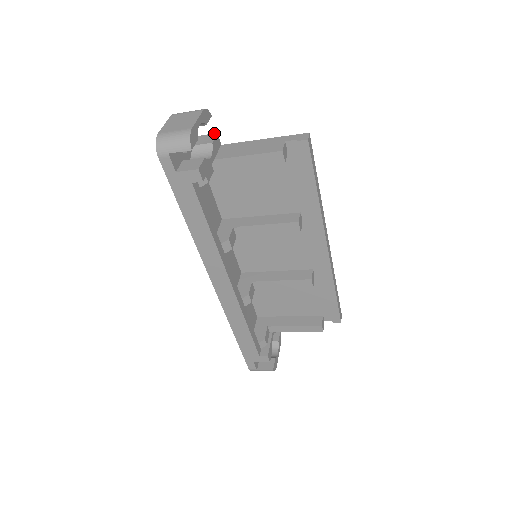
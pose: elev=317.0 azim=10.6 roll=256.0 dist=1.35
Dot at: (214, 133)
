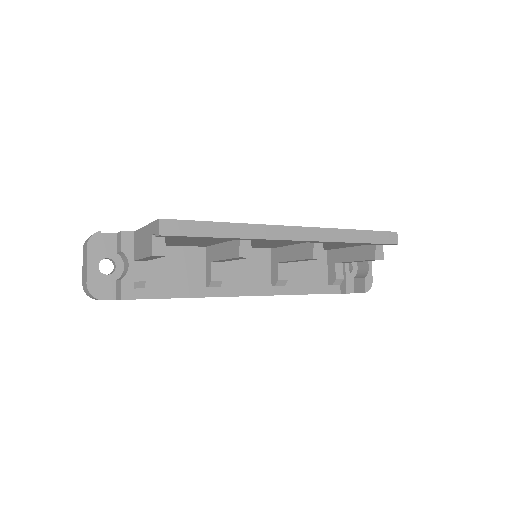
Dot at: (120, 231)
